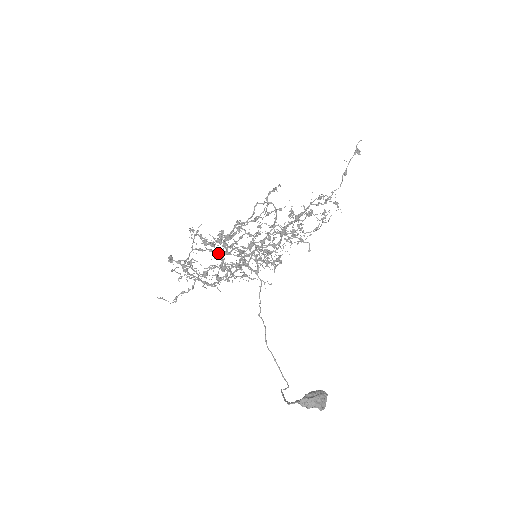
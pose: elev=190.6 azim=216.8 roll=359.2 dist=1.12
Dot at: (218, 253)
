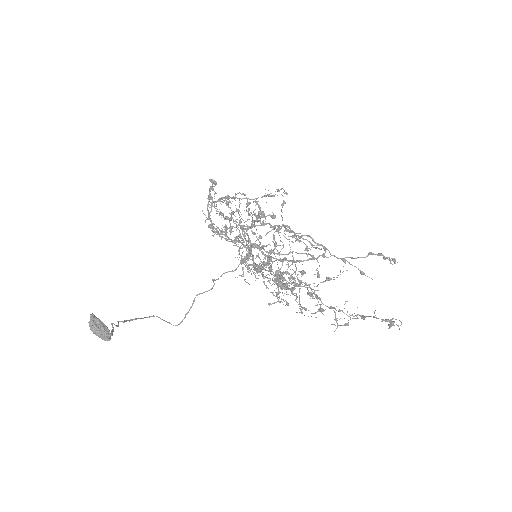
Dot at: occluded
